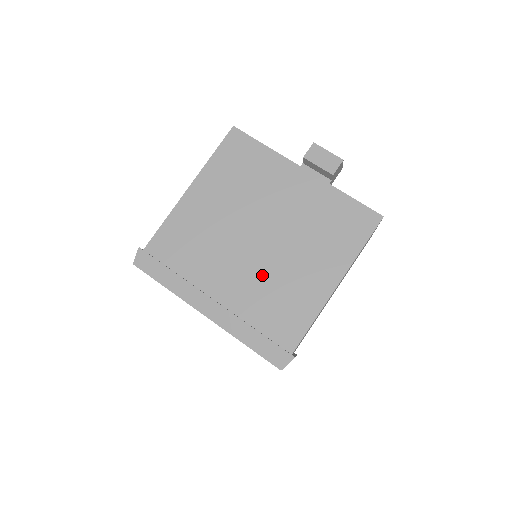
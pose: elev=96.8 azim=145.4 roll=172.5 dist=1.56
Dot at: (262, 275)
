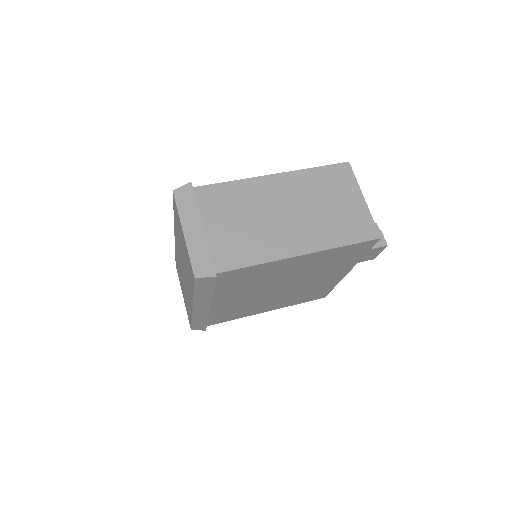
Dot at: occluded
